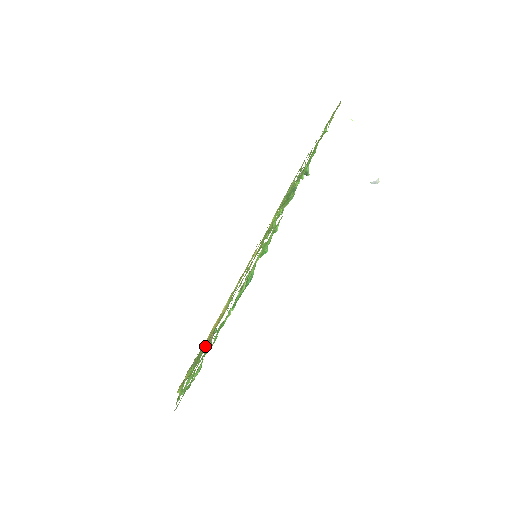
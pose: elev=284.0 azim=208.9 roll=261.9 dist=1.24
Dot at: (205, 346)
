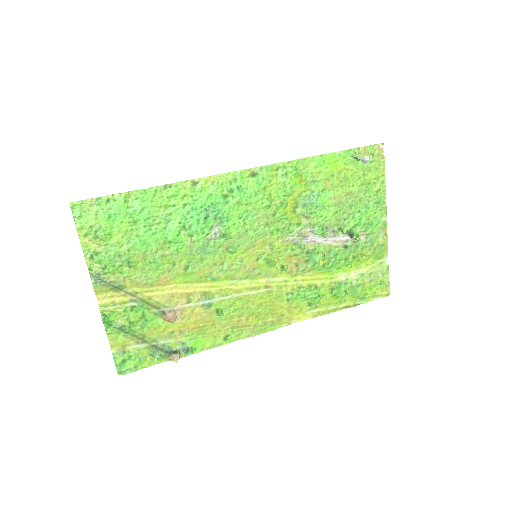
Dot at: (151, 272)
